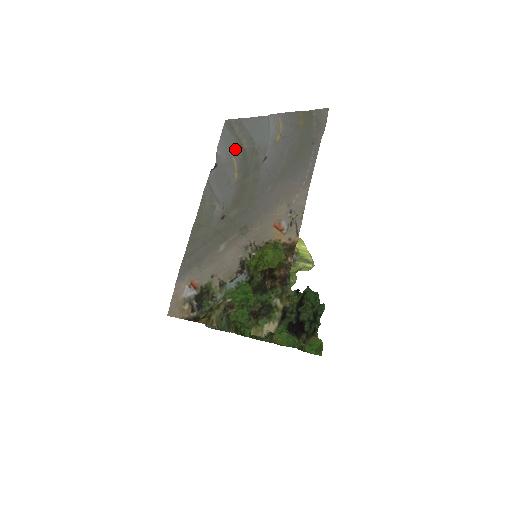
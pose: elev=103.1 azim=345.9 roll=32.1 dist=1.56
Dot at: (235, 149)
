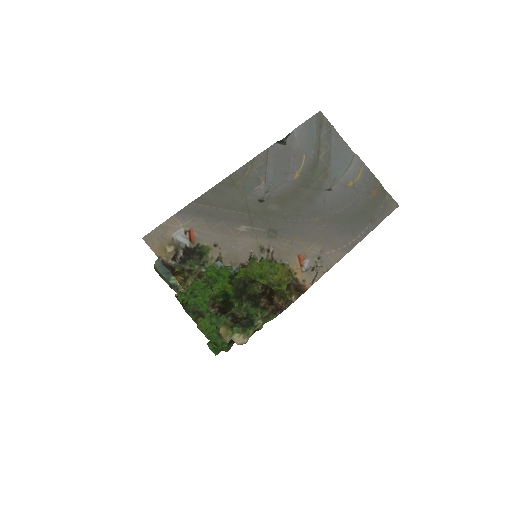
Dot at: (311, 149)
